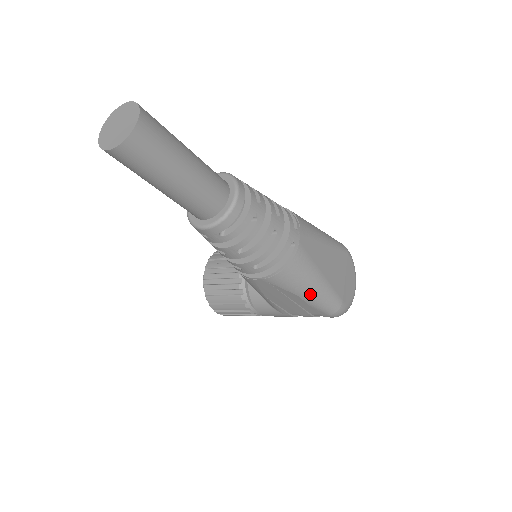
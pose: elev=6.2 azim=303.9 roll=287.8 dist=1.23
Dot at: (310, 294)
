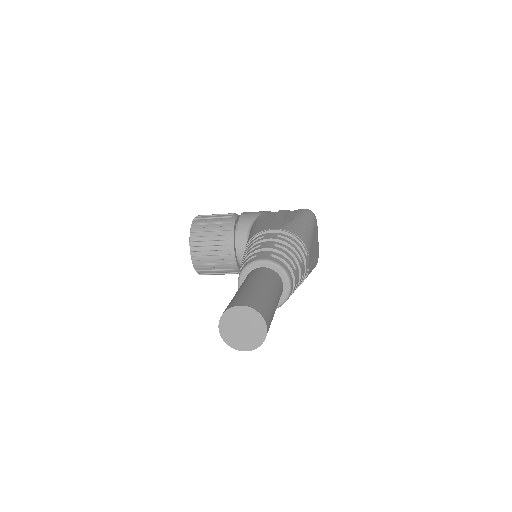
Dot at: occluded
